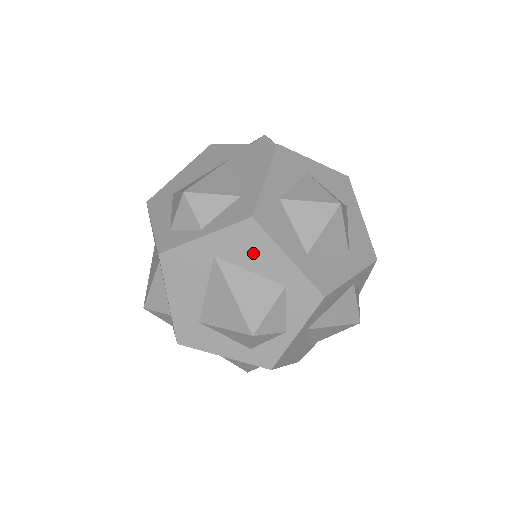
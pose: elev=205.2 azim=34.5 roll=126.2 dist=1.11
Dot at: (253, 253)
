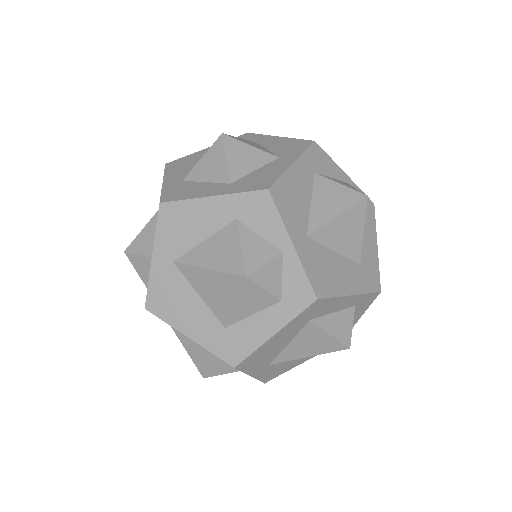
Dot at: (190, 225)
